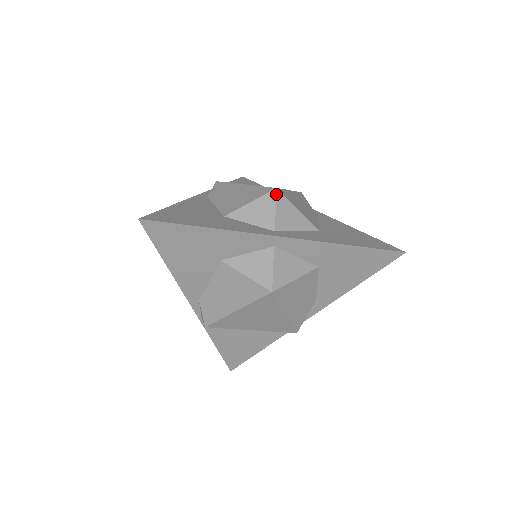
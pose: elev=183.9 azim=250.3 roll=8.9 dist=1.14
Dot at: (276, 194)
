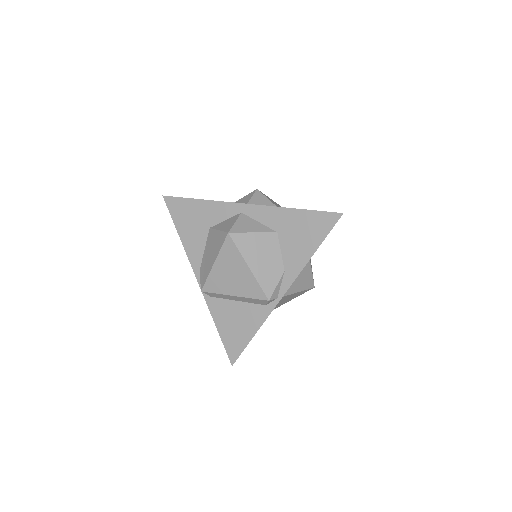
Dot at: (255, 191)
